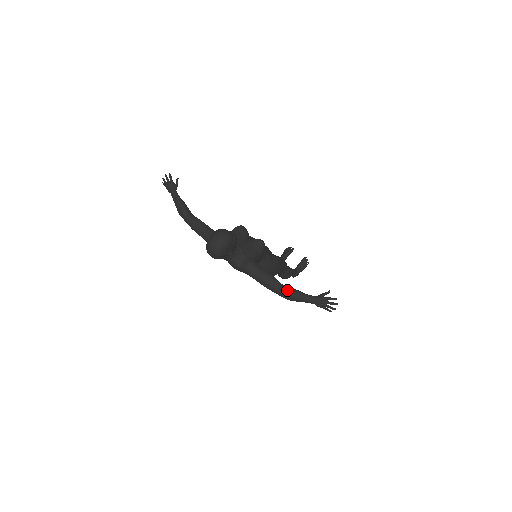
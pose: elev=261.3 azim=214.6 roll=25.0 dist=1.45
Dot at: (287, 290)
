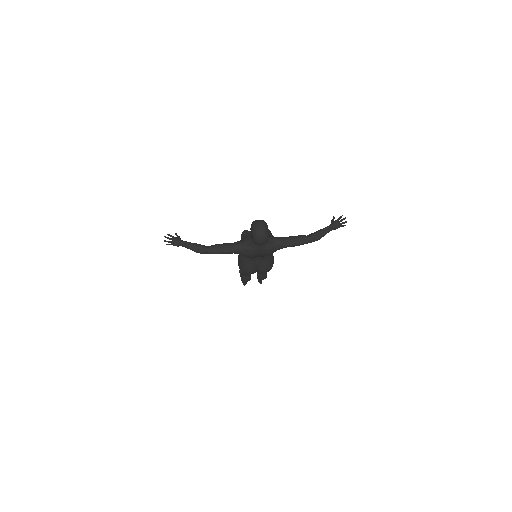
Dot at: (313, 234)
